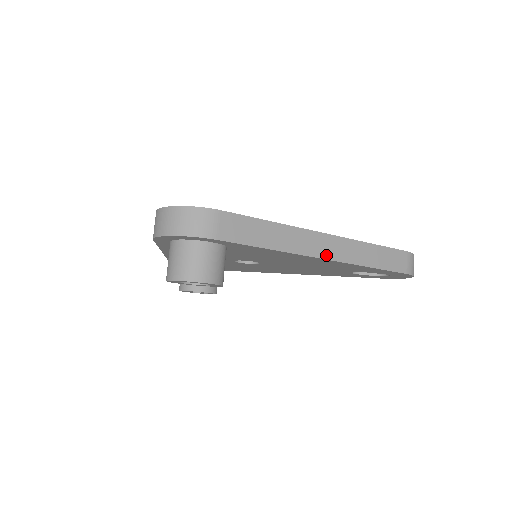
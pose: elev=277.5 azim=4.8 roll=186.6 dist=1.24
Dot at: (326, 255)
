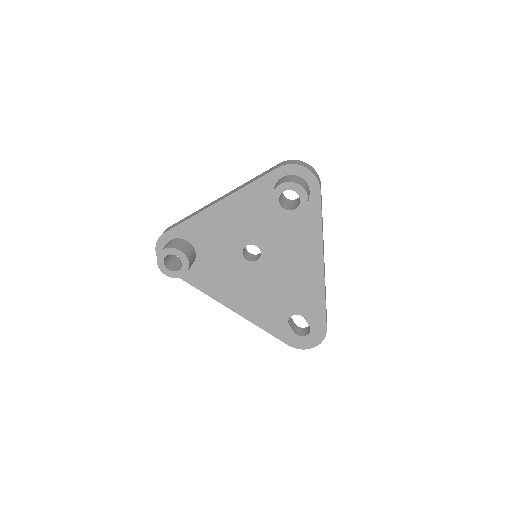
Dot at: occluded
